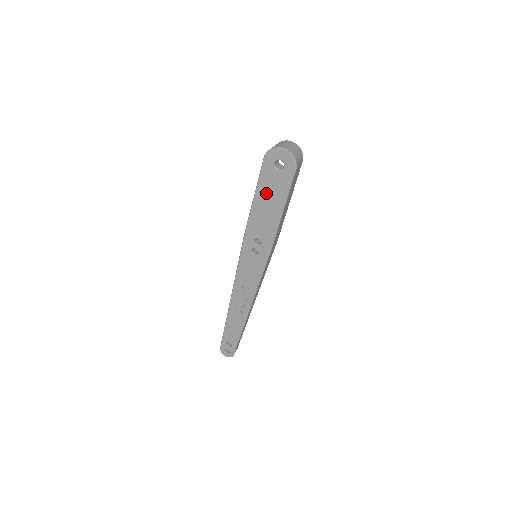
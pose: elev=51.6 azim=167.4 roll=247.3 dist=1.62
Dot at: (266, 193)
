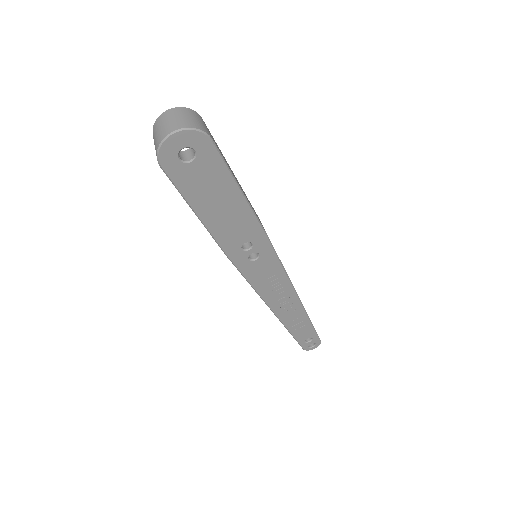
Dot at: (205, 198)
